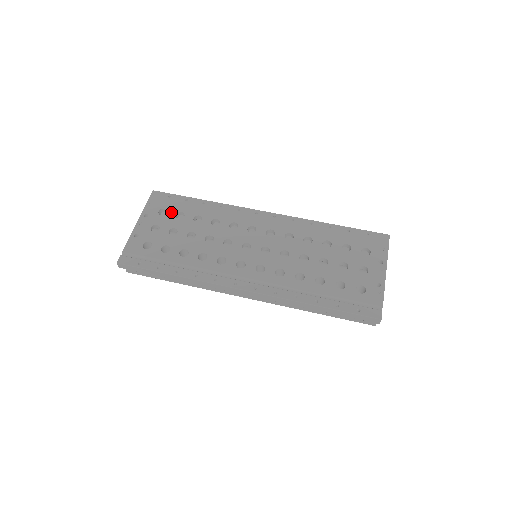
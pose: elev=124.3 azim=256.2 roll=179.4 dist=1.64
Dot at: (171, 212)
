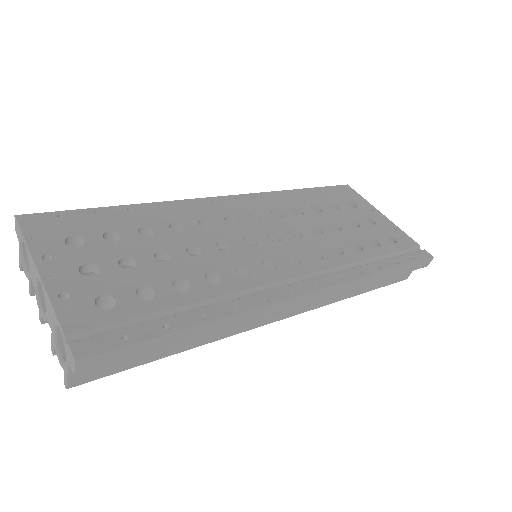
Dot at: (90, 236)
